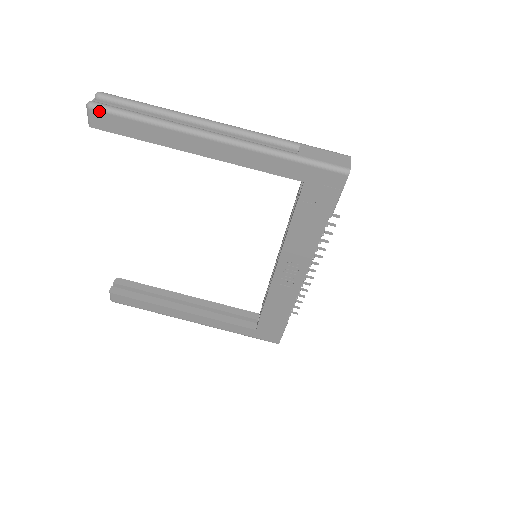
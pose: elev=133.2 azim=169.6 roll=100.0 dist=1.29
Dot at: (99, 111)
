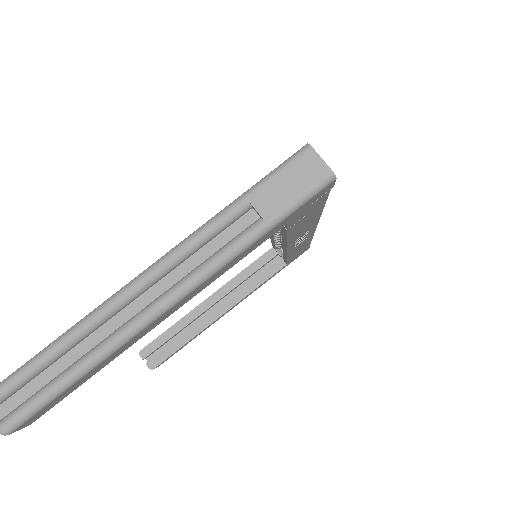
Dot at: (22, 424)
